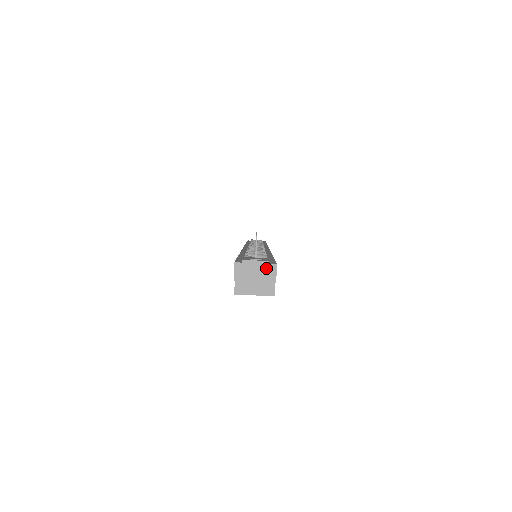
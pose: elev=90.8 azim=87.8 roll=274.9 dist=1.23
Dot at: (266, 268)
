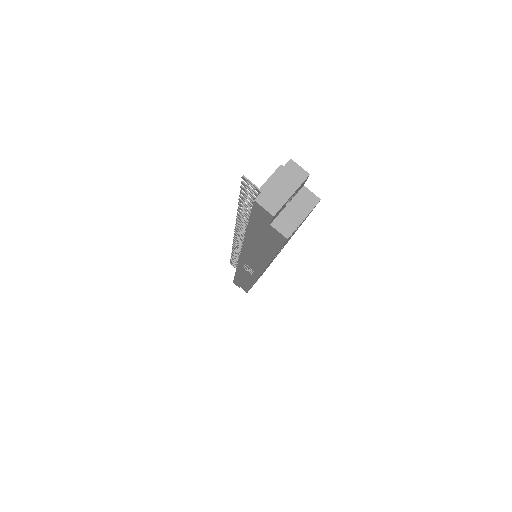
Dot at: (286, 173)
